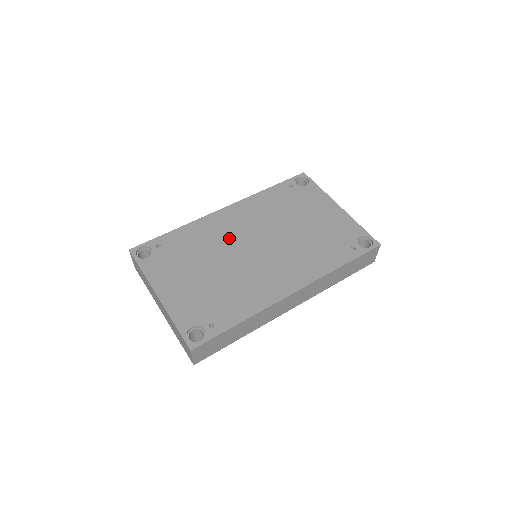
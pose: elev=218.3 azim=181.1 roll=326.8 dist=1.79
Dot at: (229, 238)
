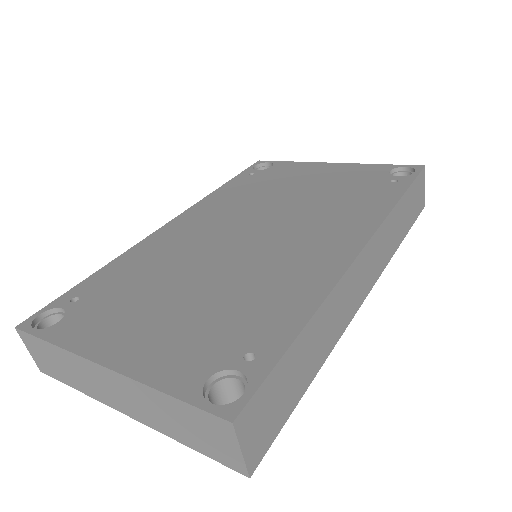
Dot at: (199, 243)
